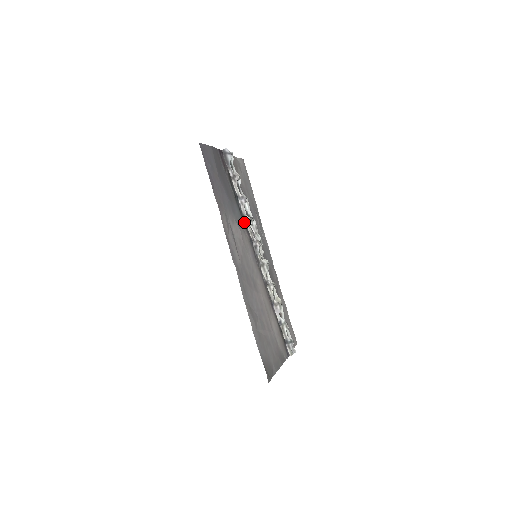
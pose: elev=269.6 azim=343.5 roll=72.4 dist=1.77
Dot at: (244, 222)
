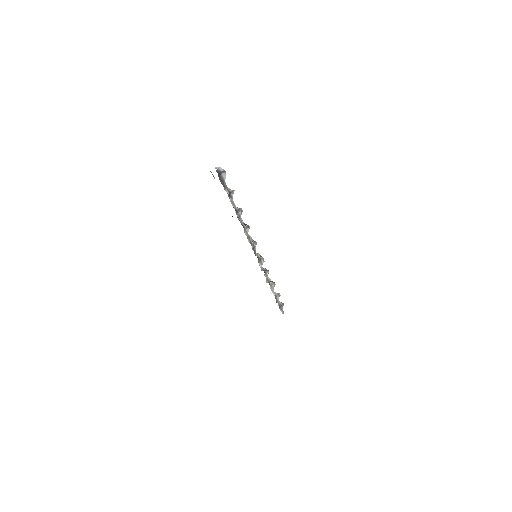
Dot at: (245, 232)
